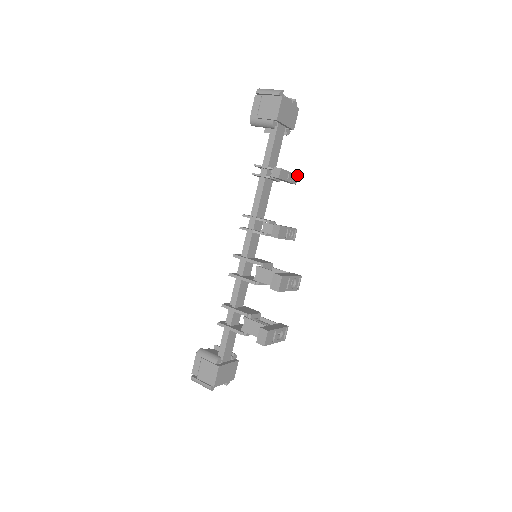
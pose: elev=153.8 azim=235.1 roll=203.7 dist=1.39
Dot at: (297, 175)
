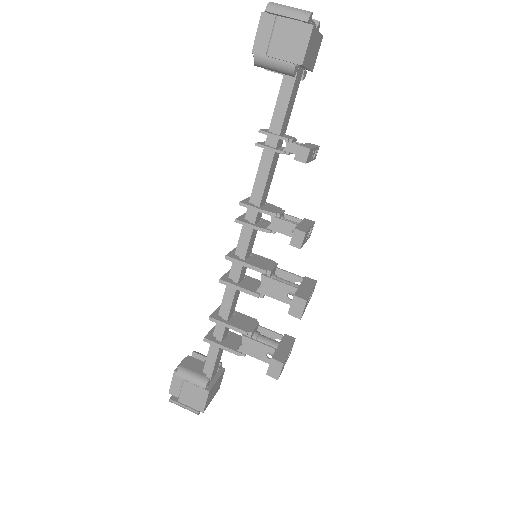
Dot at: (319, 146)
